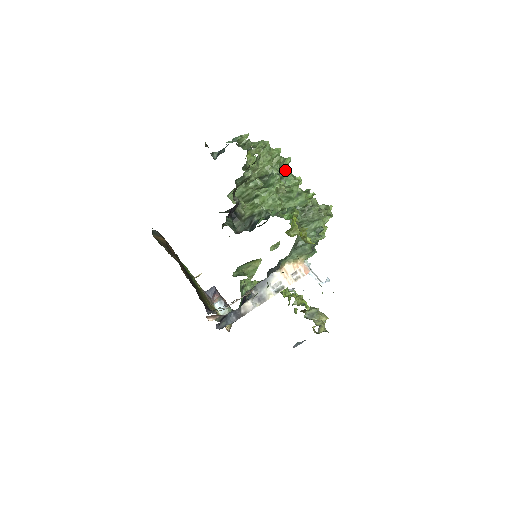
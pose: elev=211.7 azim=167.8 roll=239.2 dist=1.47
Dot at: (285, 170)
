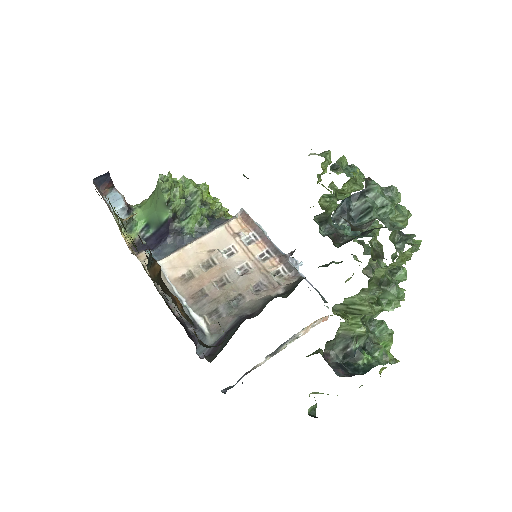
Dot at: occluded
